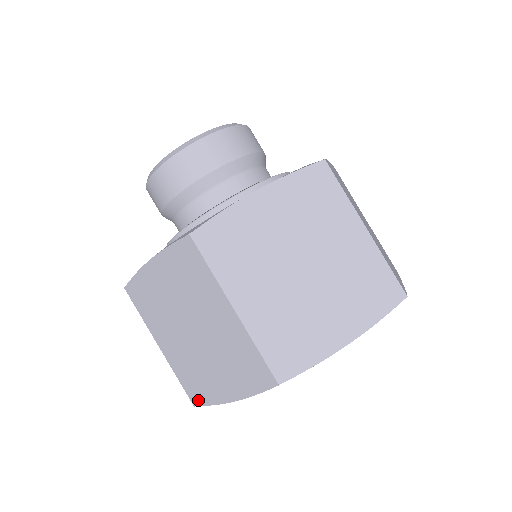
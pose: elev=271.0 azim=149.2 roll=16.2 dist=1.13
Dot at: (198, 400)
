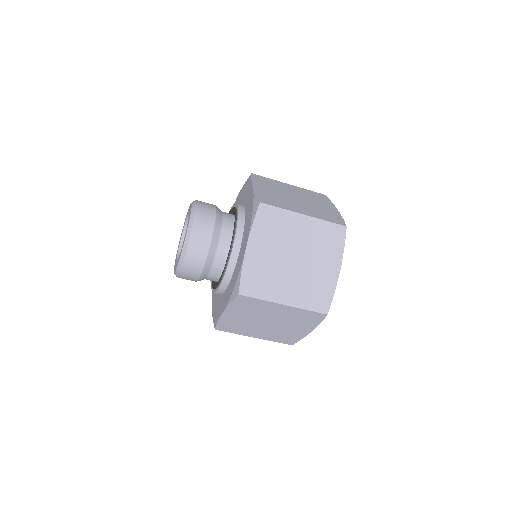
Dot at: (292, 342)
